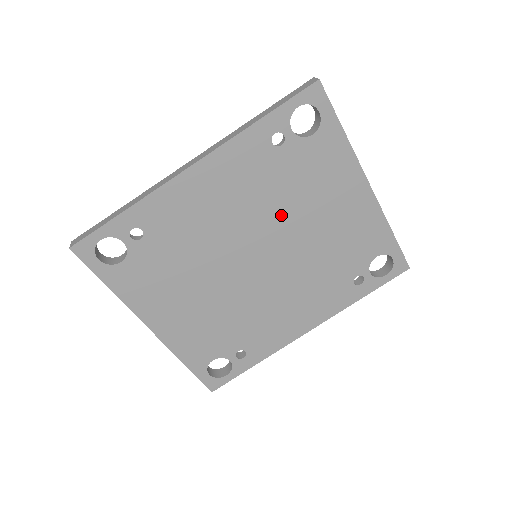
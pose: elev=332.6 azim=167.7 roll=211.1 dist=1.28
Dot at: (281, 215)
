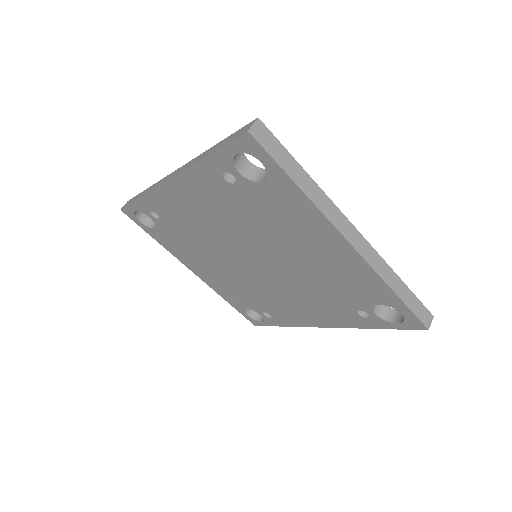
Dot at: (260, 237)
